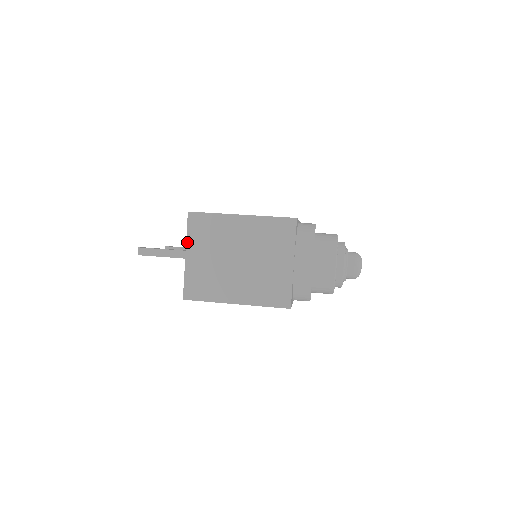
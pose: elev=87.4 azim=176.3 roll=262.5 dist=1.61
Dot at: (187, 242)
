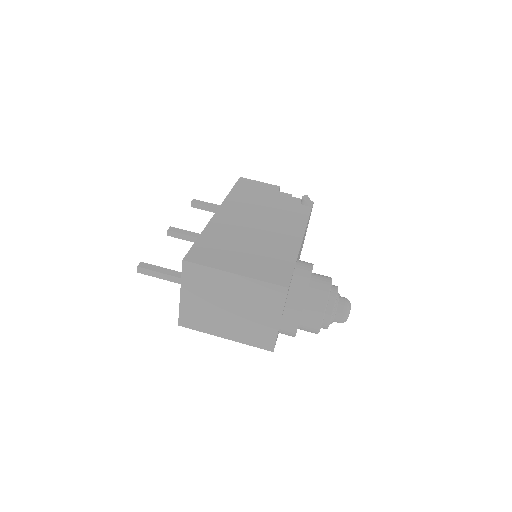
Dot at: (182, 284)
